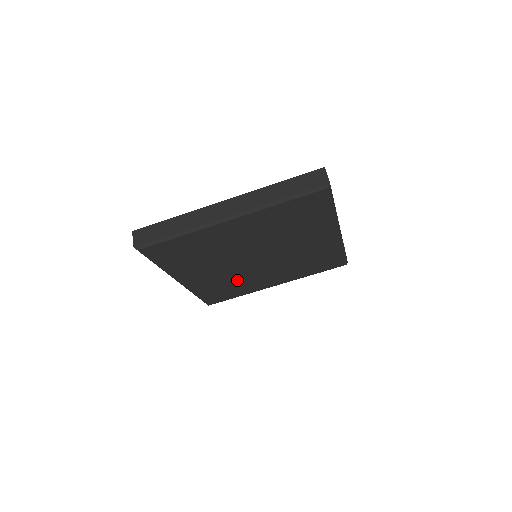
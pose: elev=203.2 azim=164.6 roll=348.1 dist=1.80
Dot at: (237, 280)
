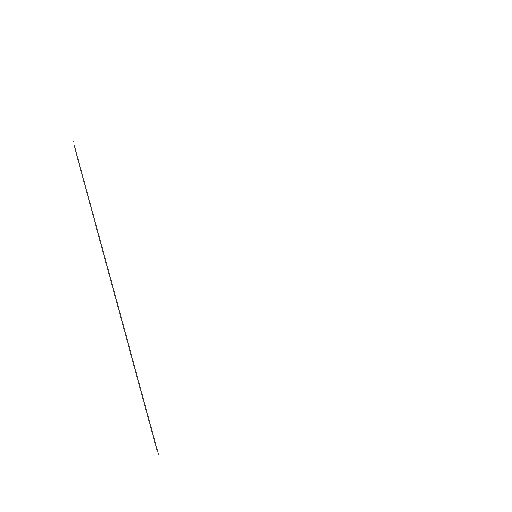
Dot at: occluded
